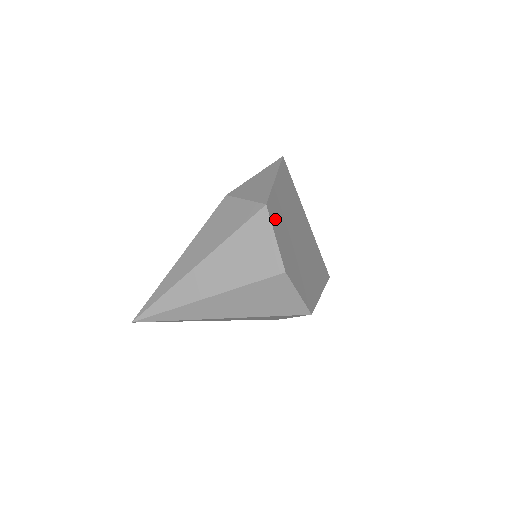
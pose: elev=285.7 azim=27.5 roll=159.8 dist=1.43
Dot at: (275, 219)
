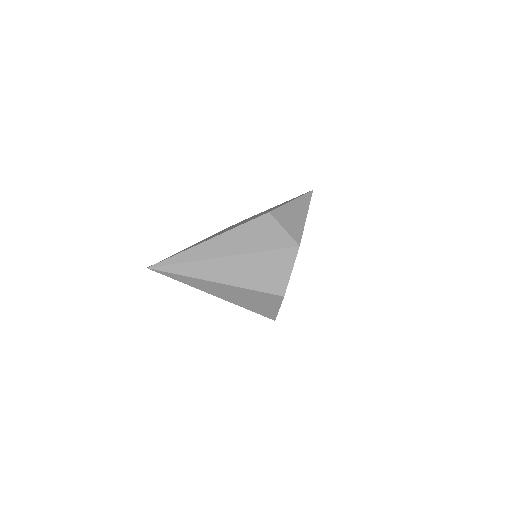
Dot at: occluded
